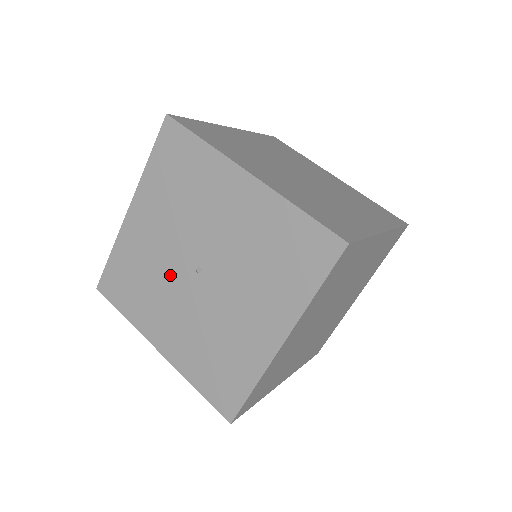
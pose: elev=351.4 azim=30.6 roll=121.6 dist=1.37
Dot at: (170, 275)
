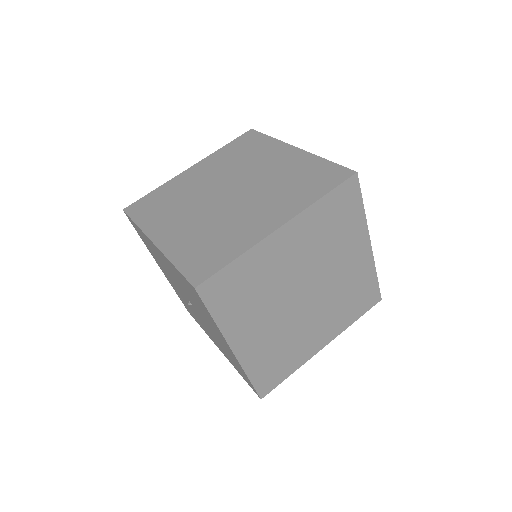
Dot at: (174, 280)
